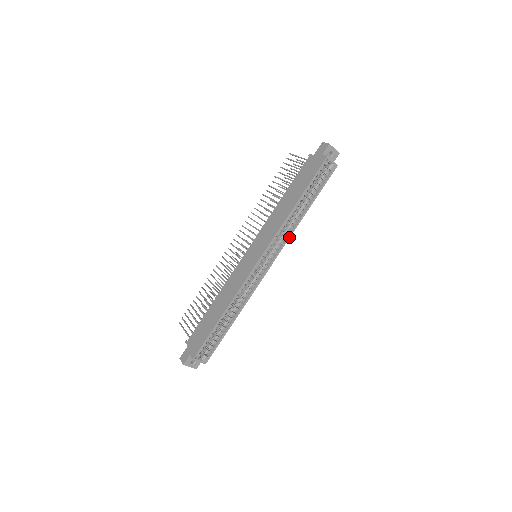
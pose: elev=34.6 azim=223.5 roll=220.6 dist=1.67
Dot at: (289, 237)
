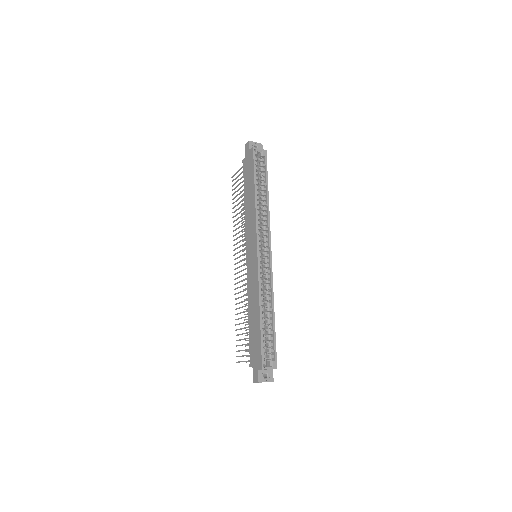
Dot at: (269, 221)
